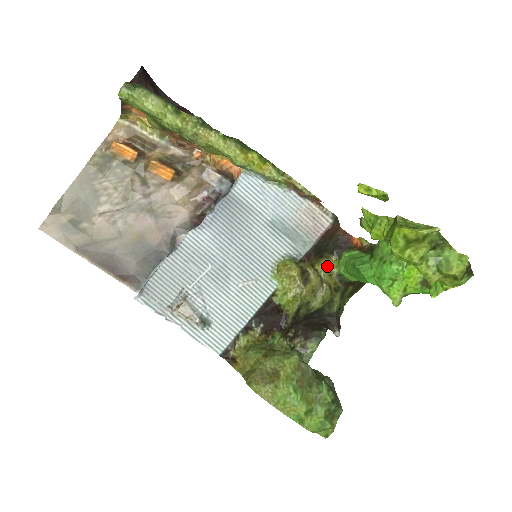
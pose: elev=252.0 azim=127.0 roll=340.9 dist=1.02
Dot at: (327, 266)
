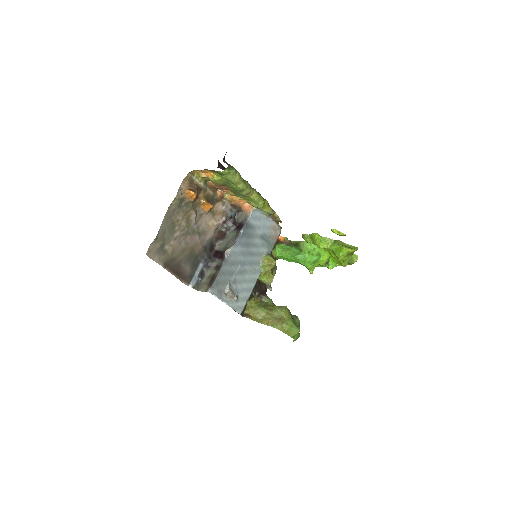
Dot at: occluded
